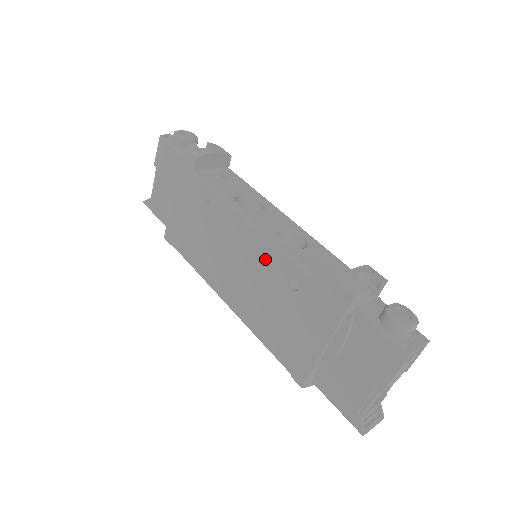
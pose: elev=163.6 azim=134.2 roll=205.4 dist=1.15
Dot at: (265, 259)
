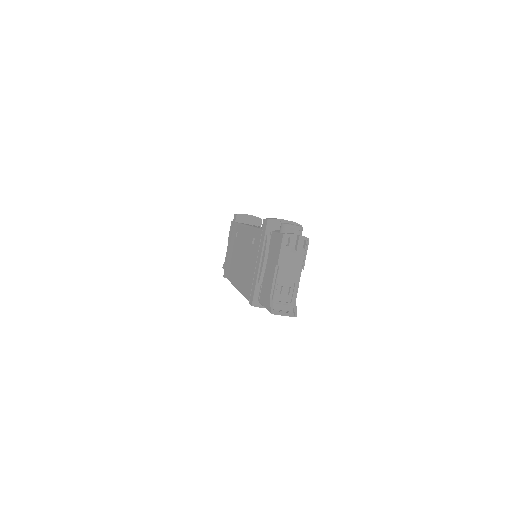
Dot at: (248, 239)
